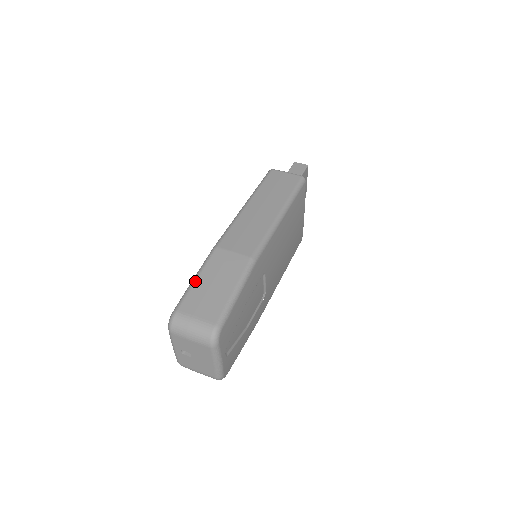
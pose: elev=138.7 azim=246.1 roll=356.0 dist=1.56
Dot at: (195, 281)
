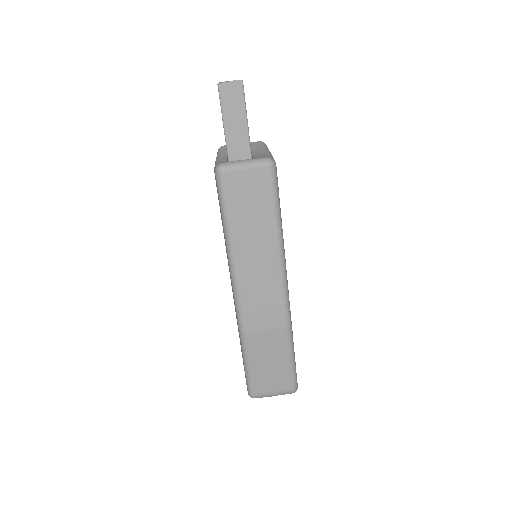
Dot at: (250, 369)
